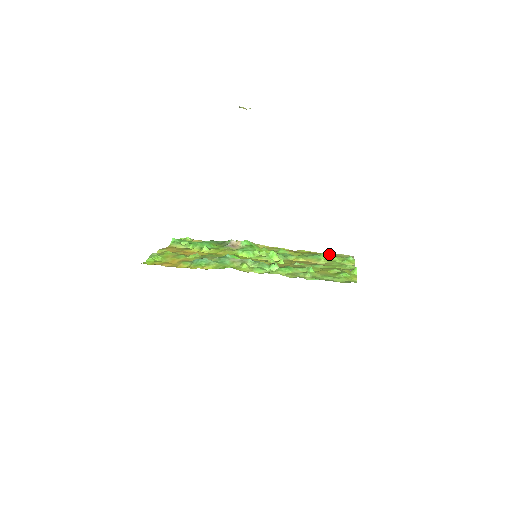
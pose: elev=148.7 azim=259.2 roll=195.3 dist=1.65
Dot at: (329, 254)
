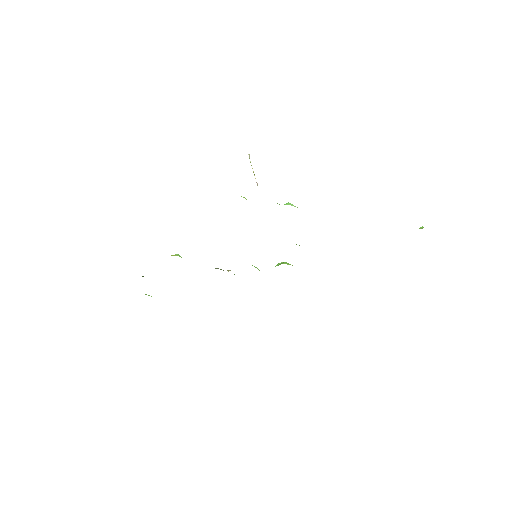
Dot at: occluded
